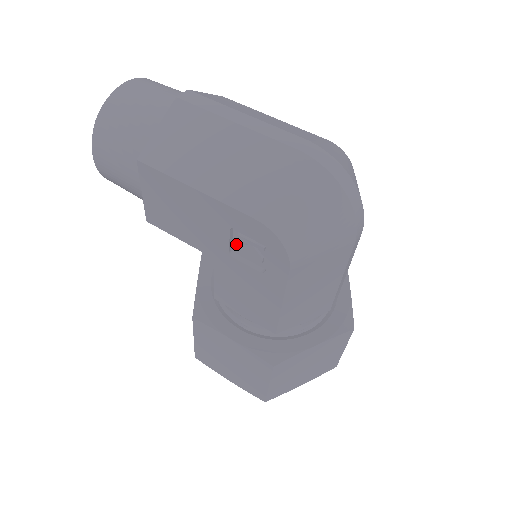
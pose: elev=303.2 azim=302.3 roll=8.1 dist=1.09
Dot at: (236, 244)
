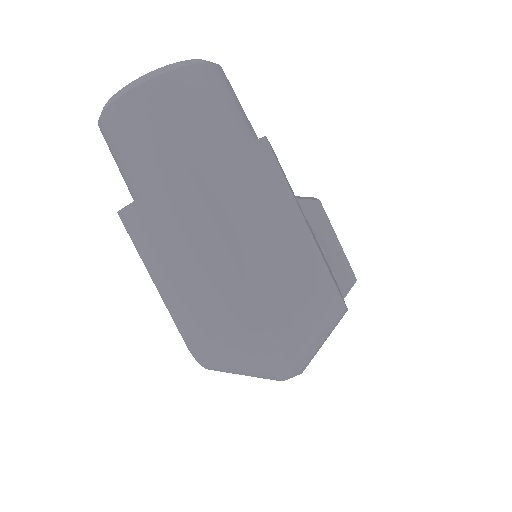
Dot at: occluded
